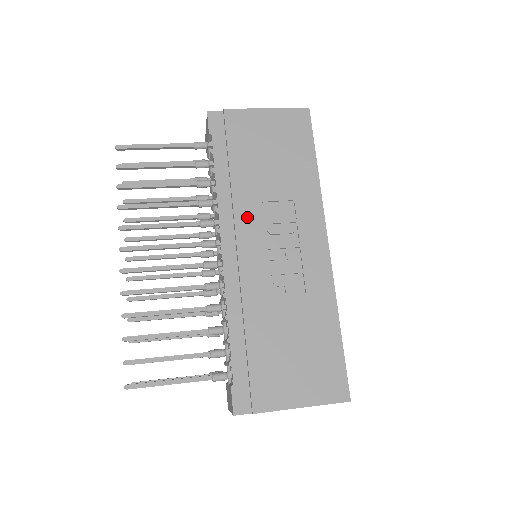
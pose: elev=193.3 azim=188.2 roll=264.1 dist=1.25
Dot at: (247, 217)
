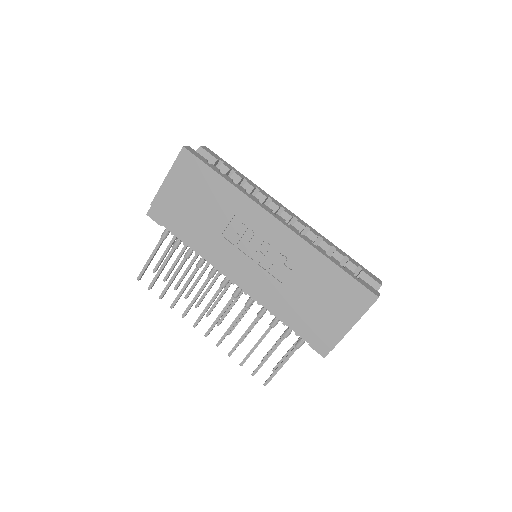
Dot at: (224, 252)
